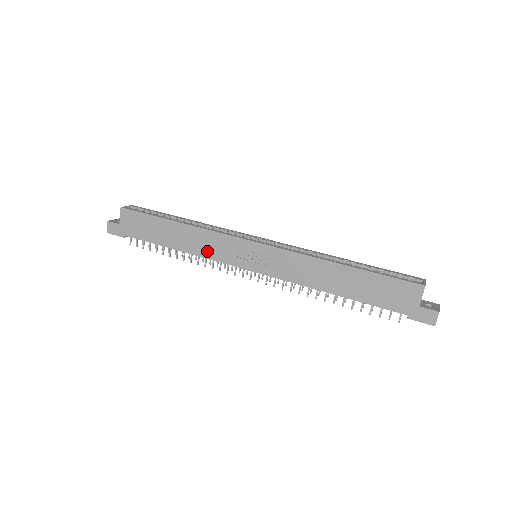
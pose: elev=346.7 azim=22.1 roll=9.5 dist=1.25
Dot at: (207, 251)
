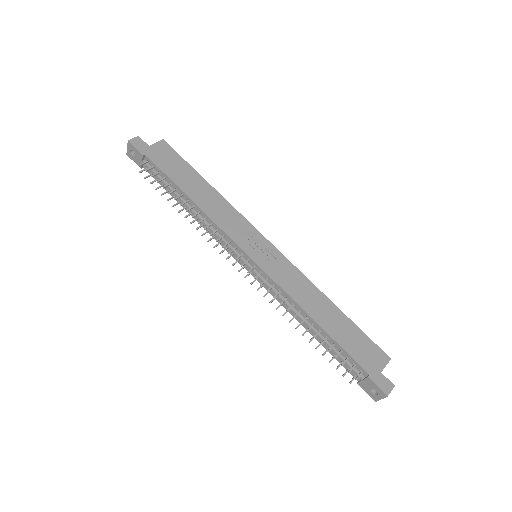
Dot at: (220, 219)
